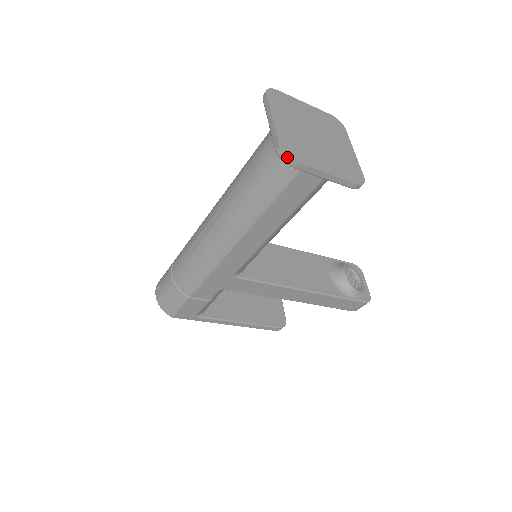
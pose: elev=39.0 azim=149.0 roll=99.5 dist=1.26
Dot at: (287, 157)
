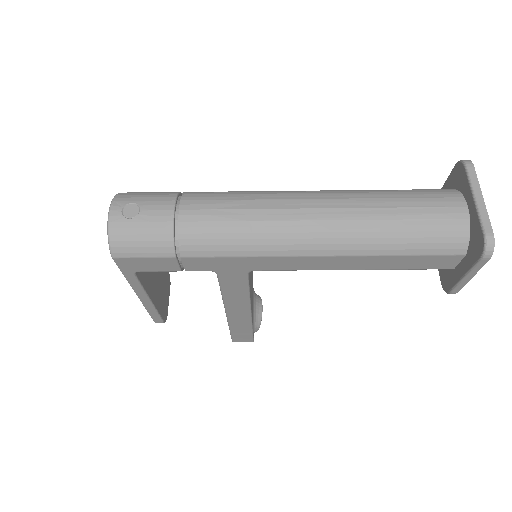
Dot at: (493, 251)
